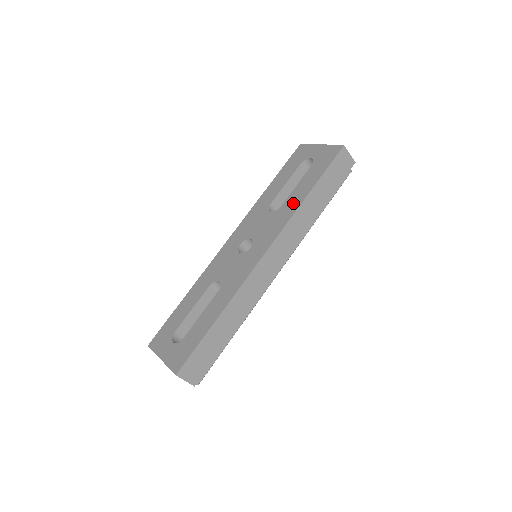
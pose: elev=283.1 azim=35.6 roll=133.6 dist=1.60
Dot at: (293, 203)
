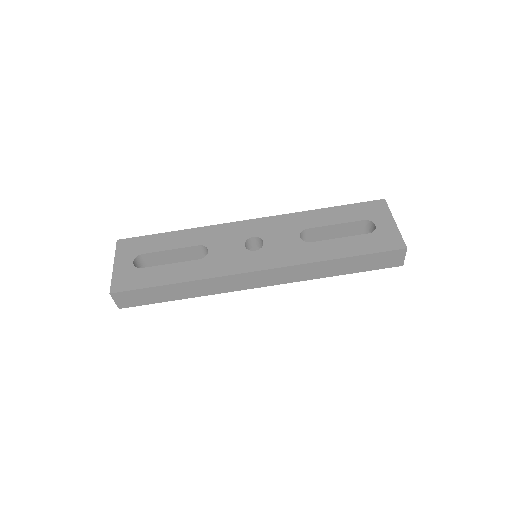
Dot at: (320, 252)
